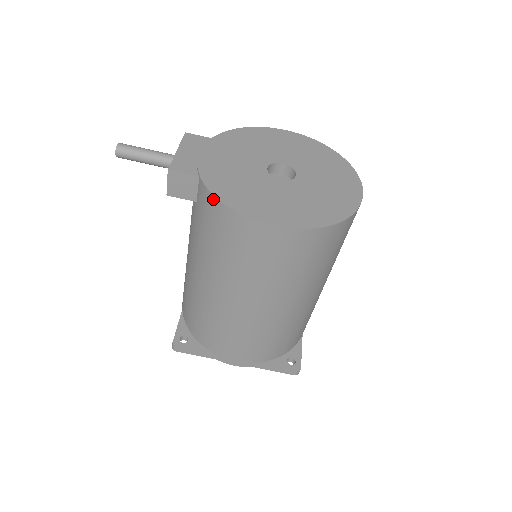
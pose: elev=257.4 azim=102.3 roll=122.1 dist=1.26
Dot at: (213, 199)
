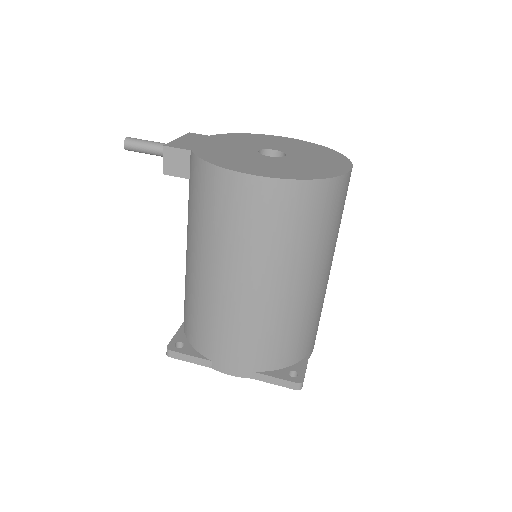
Dot at: (199, 162)
